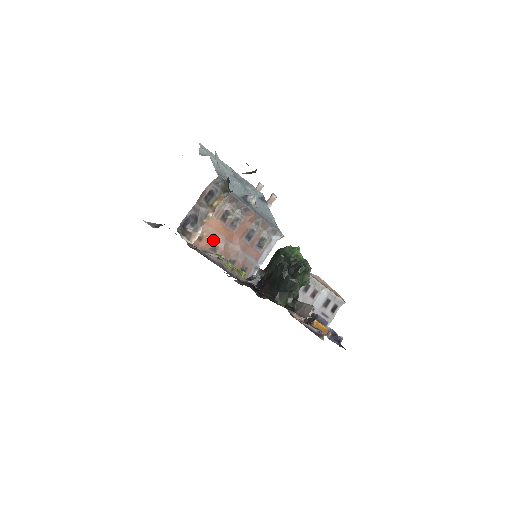
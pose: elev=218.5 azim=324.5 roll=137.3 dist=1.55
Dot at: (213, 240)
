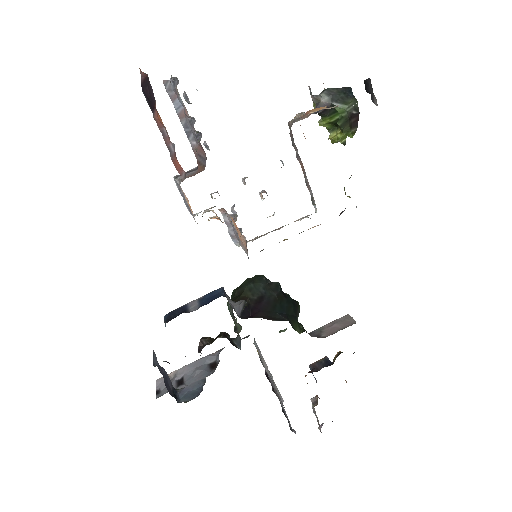
Dot at: occluded
